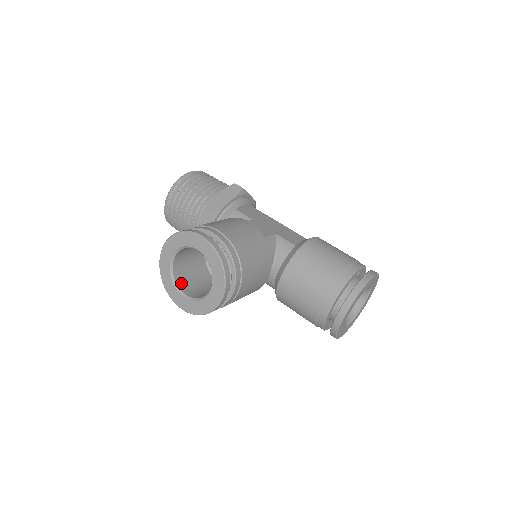
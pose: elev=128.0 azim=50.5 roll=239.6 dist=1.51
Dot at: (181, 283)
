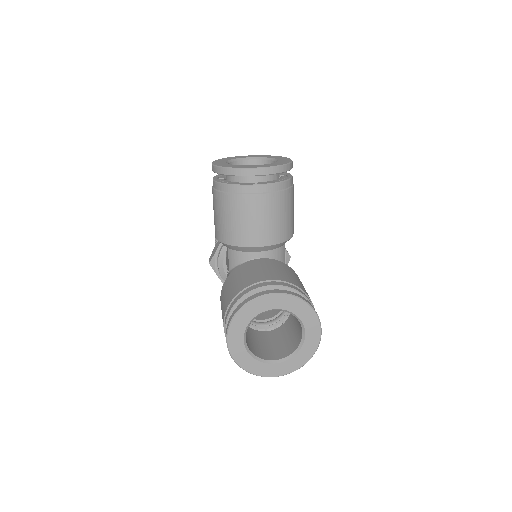
Dot at: occluded
